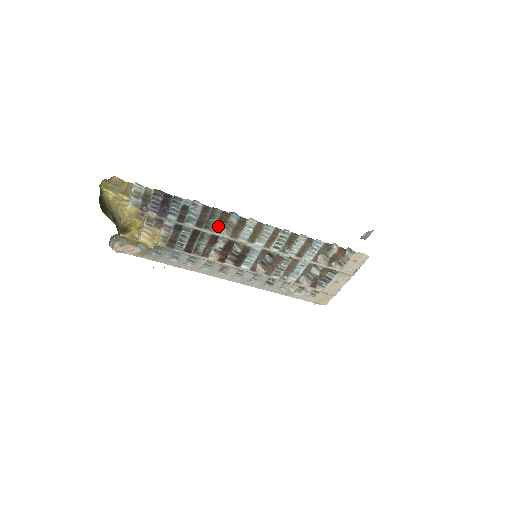
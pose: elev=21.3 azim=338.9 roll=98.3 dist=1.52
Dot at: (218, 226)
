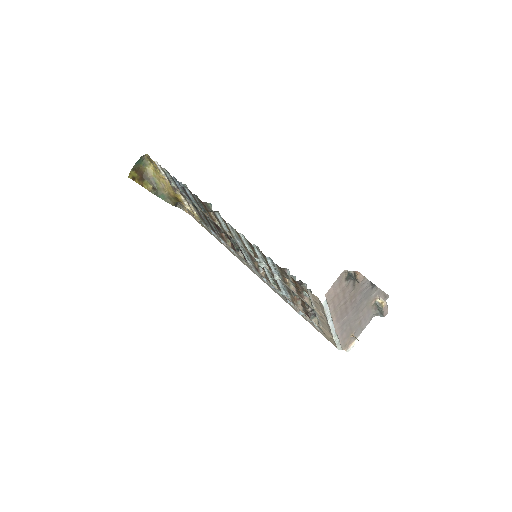
Dot at: (210, 213)
